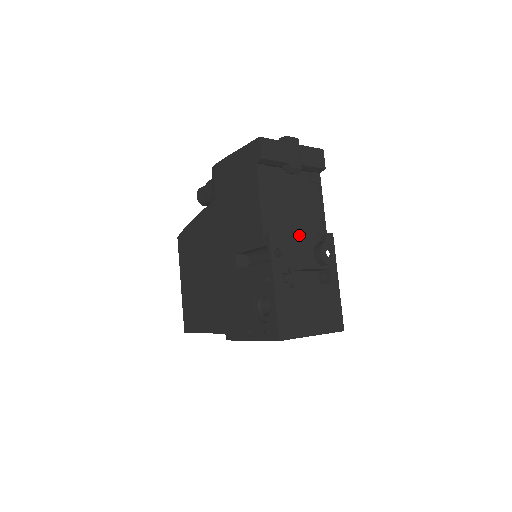
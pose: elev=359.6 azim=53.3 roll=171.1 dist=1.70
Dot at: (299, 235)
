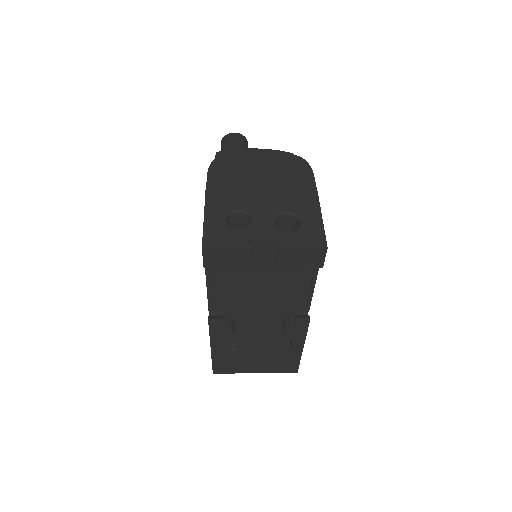
Dot at: (264, 310)
